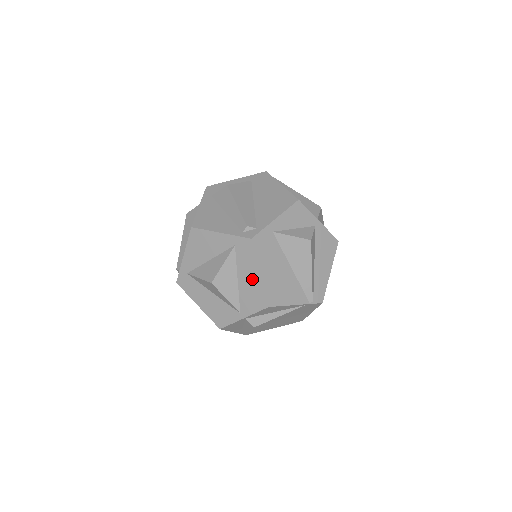
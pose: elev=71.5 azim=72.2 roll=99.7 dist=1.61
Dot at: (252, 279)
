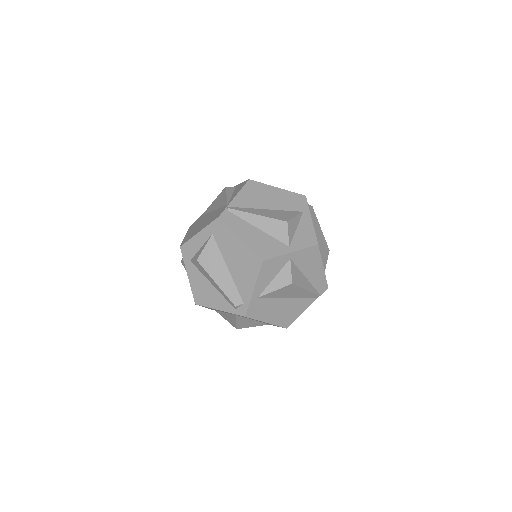
Dot at: occluded
